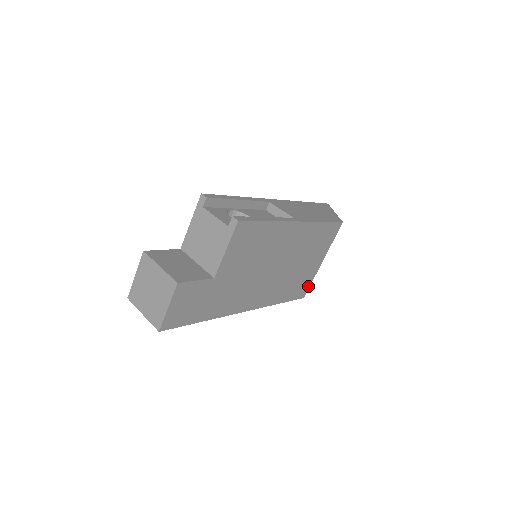
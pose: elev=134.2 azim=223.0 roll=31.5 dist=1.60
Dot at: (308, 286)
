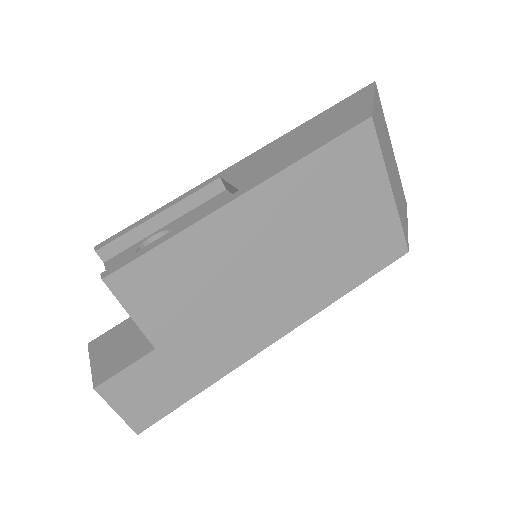
Dot at: (399, 235)
